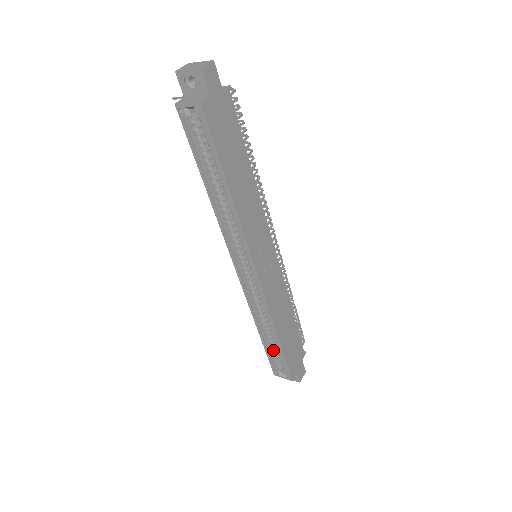
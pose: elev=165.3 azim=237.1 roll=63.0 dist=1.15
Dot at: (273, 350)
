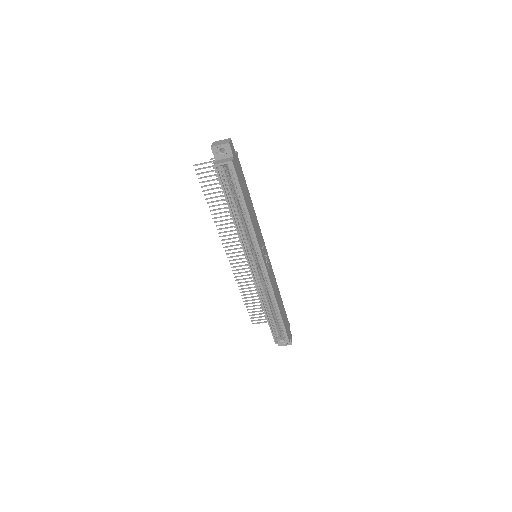
Dot at: (274, 323)
